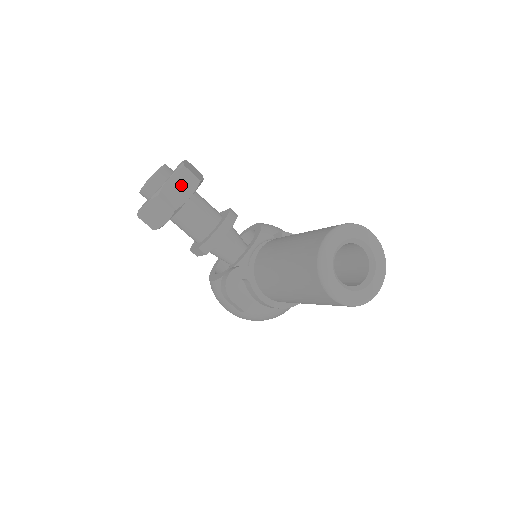
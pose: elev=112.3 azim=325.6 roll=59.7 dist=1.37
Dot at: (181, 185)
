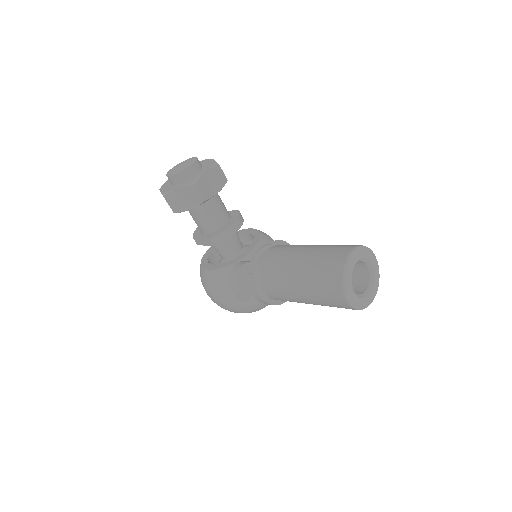
Dot at: (213, 180)
